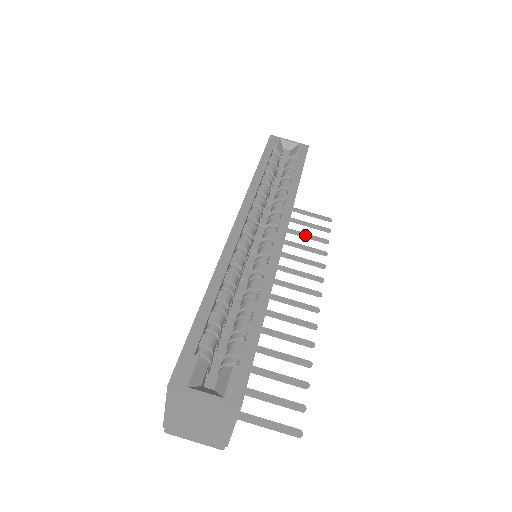
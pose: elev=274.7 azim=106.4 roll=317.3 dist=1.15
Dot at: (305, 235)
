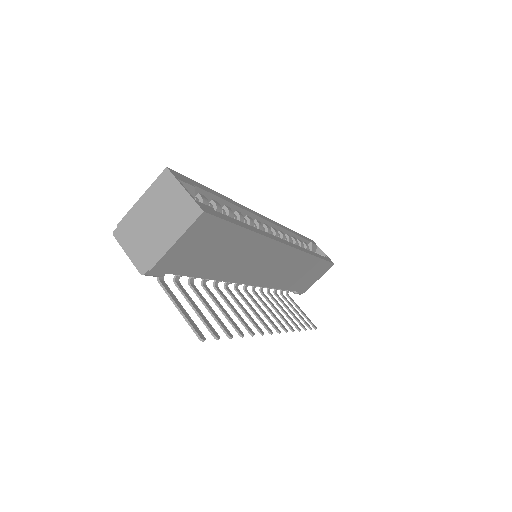
Dot at: (291, 311)
